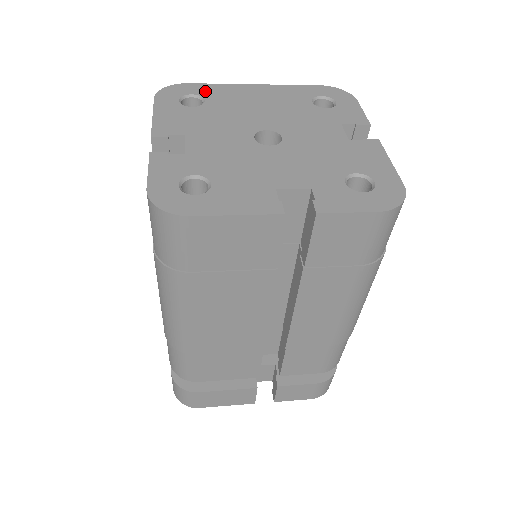
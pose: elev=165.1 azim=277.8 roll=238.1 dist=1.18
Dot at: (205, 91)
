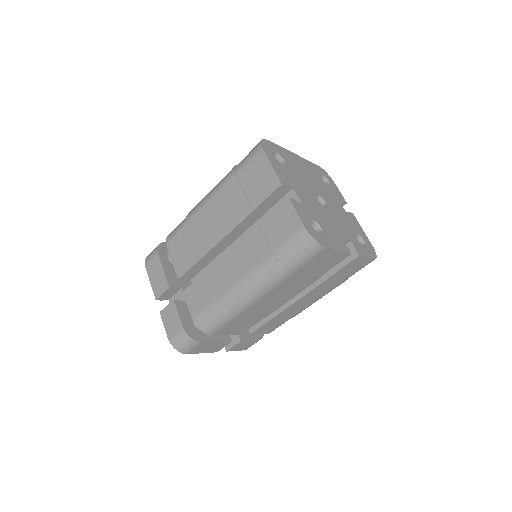
Dot at: (280, 151)
